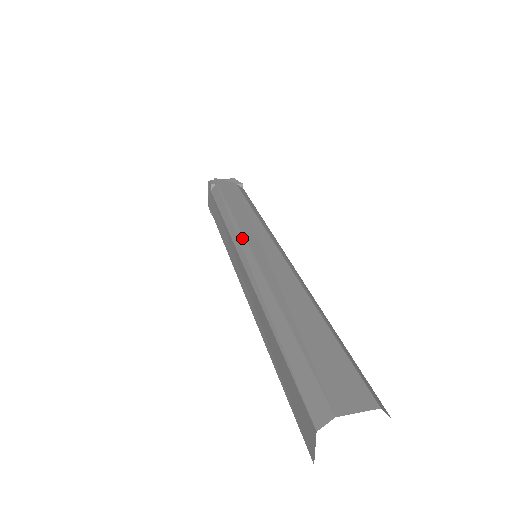
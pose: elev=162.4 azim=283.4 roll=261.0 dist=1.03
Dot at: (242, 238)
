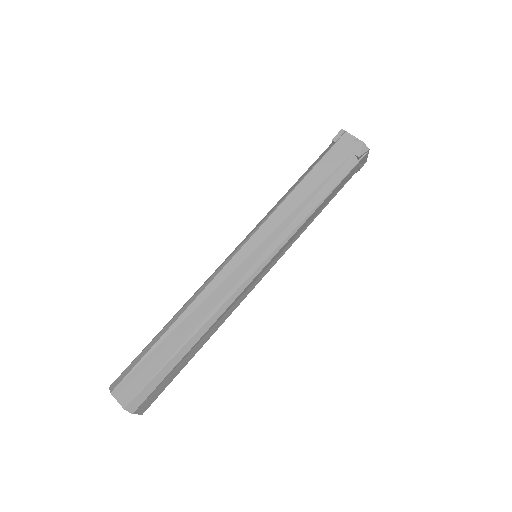
Dot at: (243, 244)
